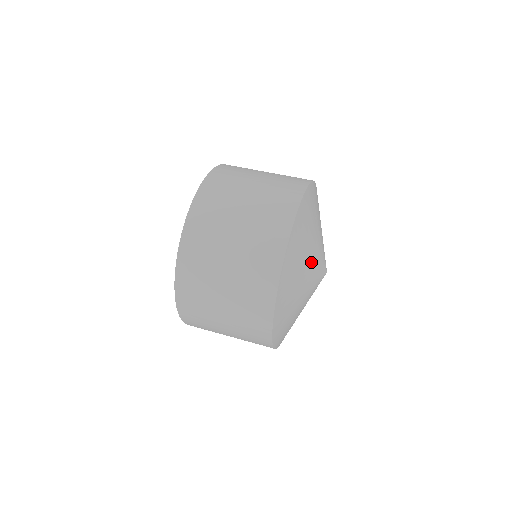
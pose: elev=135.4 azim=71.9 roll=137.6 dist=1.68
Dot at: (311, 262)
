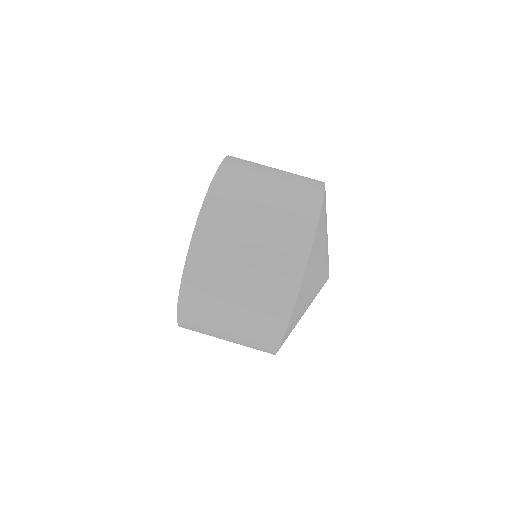
Dot at: (309, 305)
